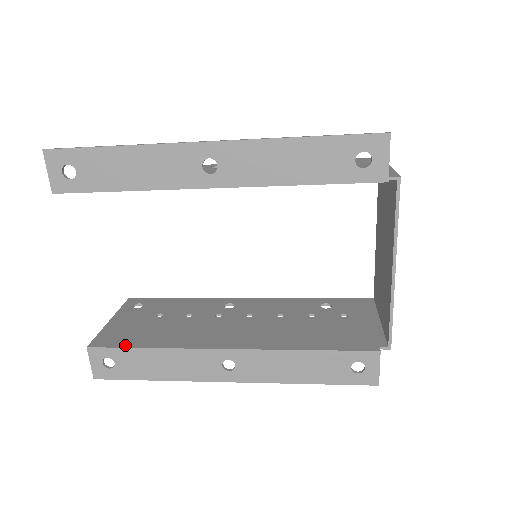
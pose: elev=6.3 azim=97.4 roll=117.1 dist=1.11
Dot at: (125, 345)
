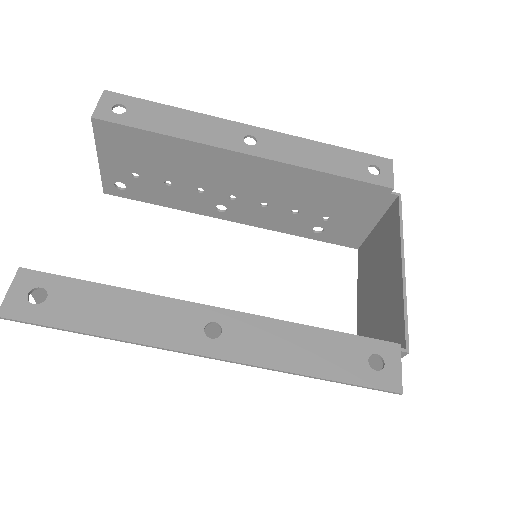
Dot at: (76, 280)
